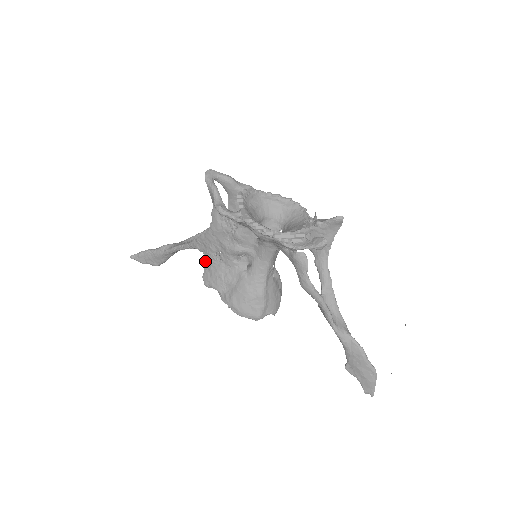
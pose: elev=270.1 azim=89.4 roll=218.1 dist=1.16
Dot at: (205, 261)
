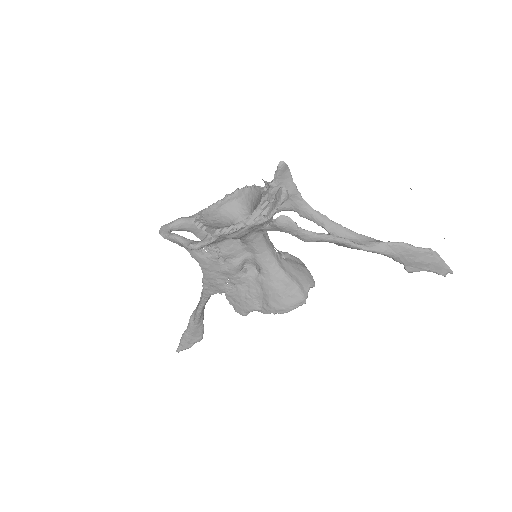
Dot at: occluded
